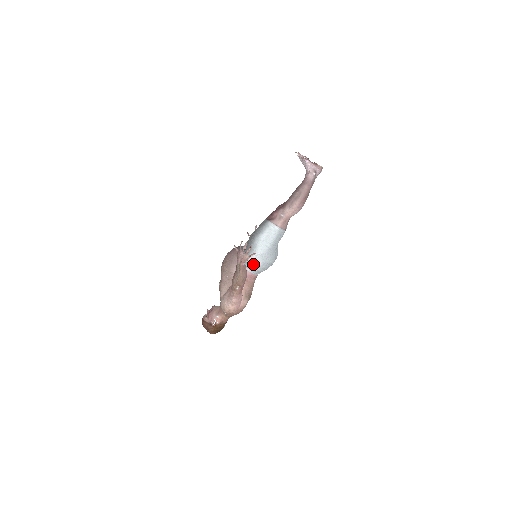
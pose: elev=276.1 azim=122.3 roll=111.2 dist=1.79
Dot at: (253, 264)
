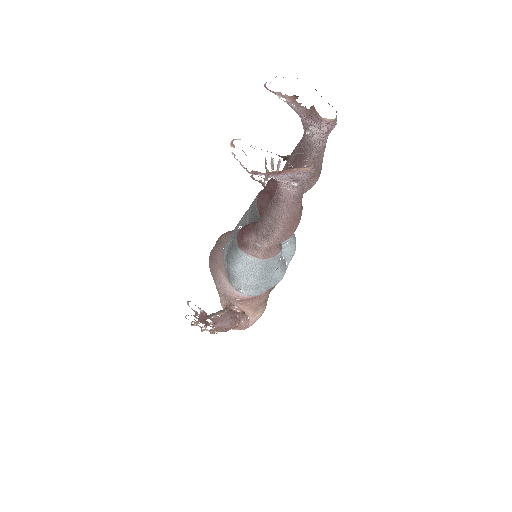
Dot at: (243, 292)
